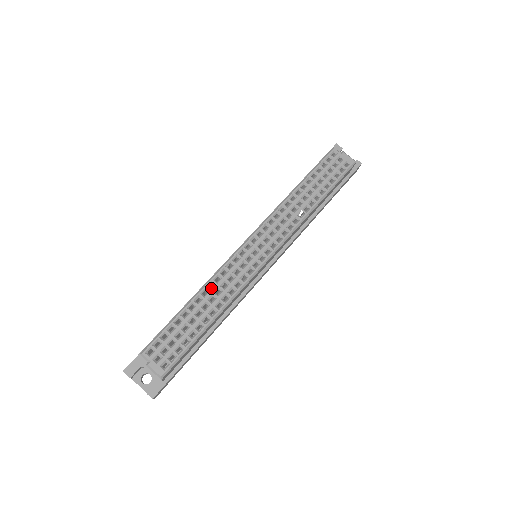
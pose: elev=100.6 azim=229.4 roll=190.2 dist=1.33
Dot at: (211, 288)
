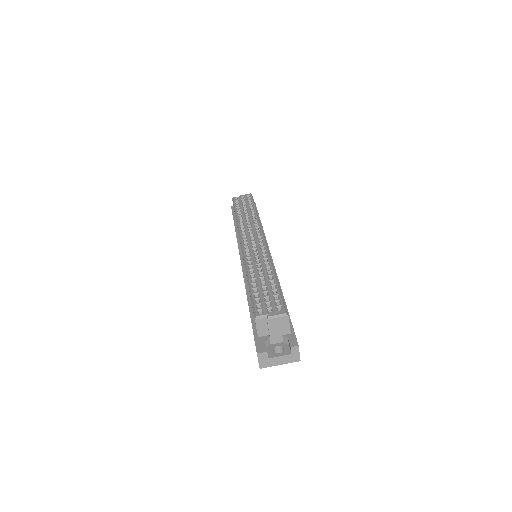
Dot at: (252, 268)
